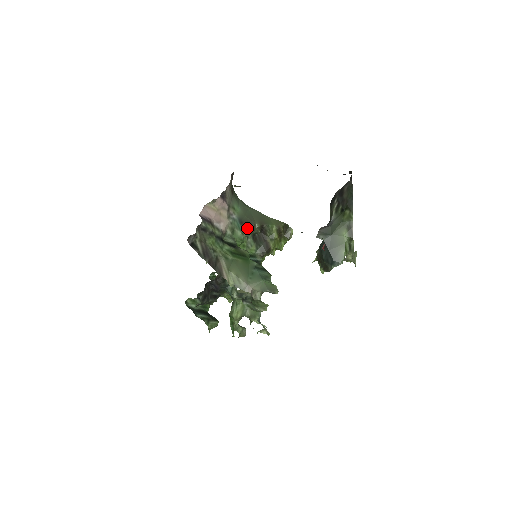
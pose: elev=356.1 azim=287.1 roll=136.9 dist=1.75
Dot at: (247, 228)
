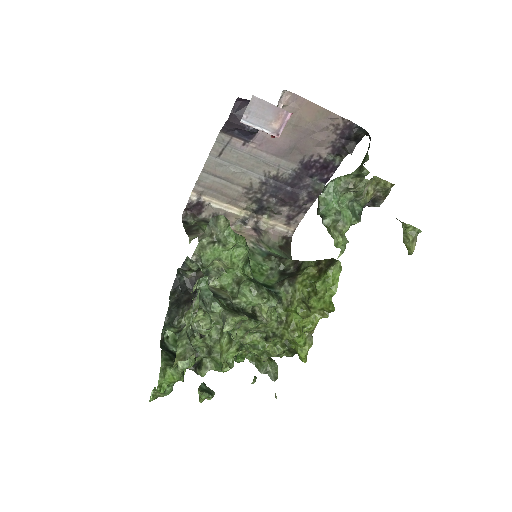
Dot at: (272, 256)
